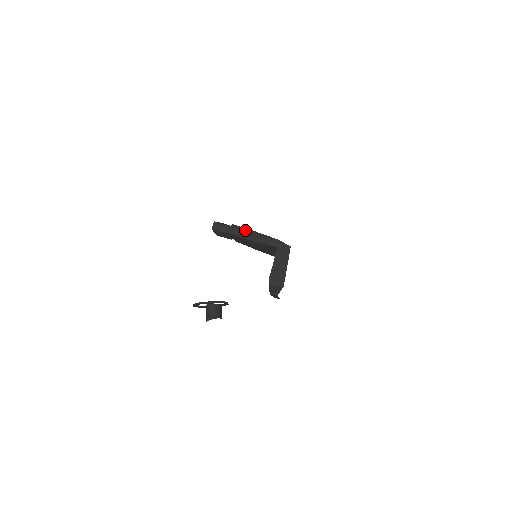
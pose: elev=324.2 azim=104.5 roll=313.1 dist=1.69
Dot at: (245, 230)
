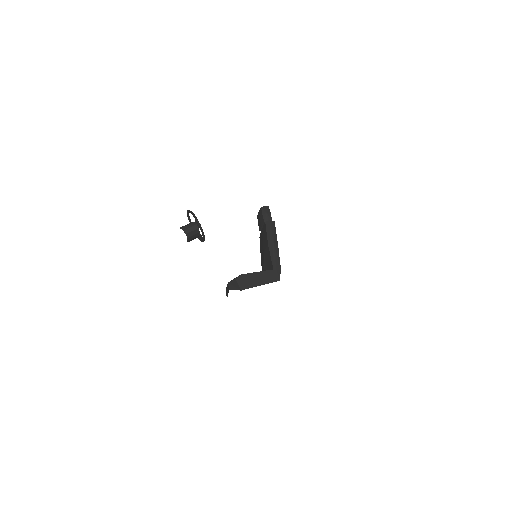
Dot at: (275, 234)
